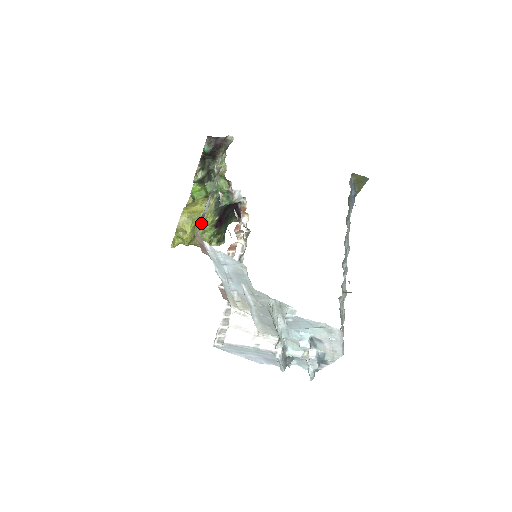
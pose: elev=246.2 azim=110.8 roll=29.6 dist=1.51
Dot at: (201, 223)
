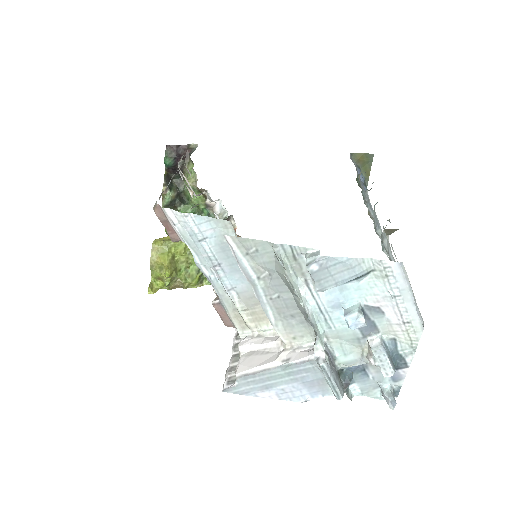
Dot at: (160, 196)
